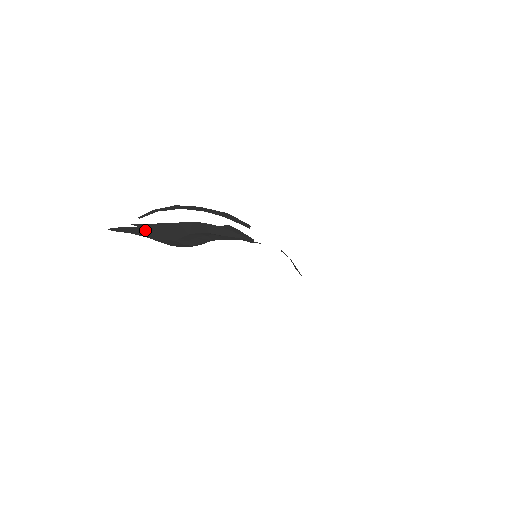
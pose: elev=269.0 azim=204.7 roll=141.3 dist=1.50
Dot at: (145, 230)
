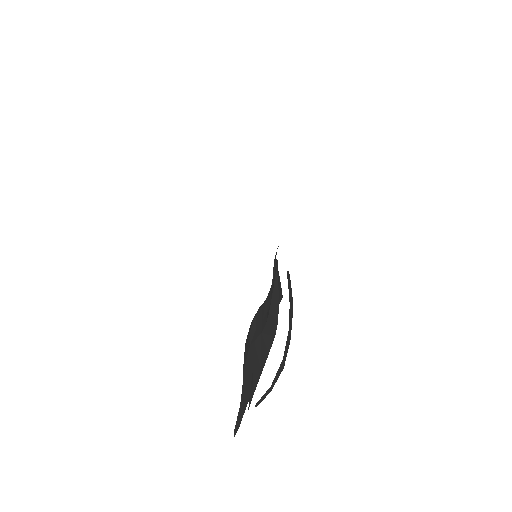
Dot at: occluded
